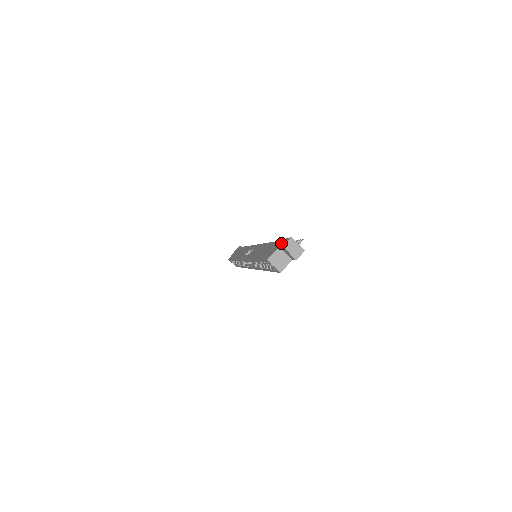
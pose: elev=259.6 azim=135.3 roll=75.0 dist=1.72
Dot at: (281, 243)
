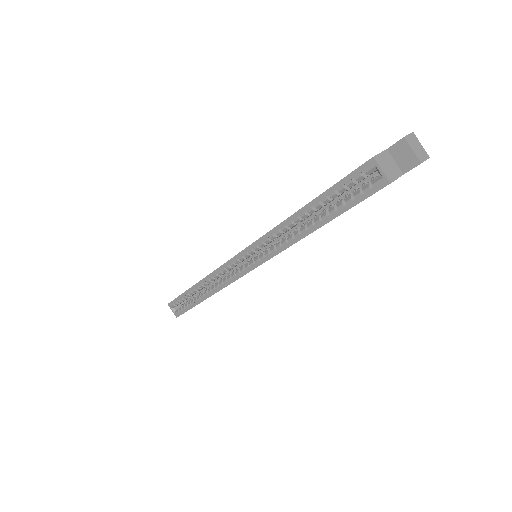
Dot at: occluded
